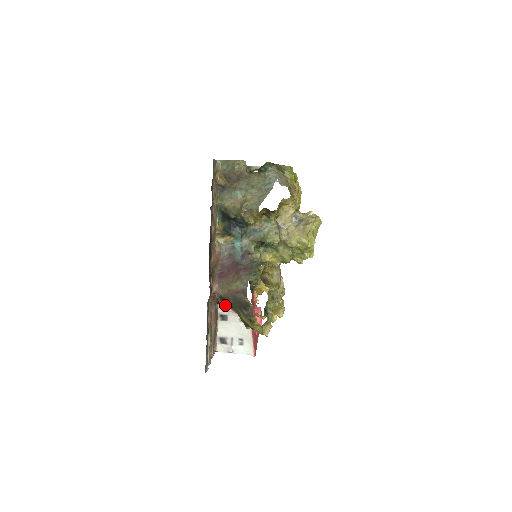
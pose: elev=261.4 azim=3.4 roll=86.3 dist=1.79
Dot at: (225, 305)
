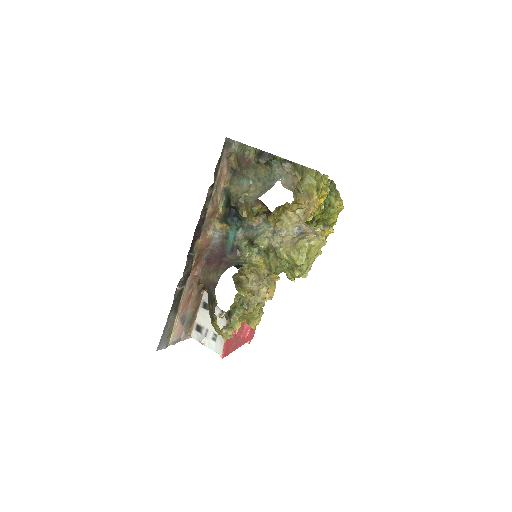
Dot at: occluded
